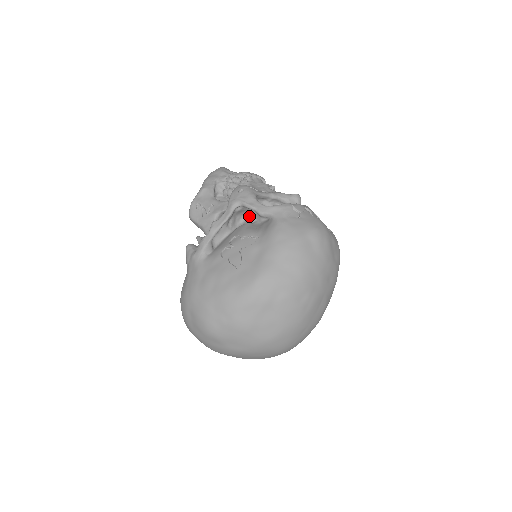
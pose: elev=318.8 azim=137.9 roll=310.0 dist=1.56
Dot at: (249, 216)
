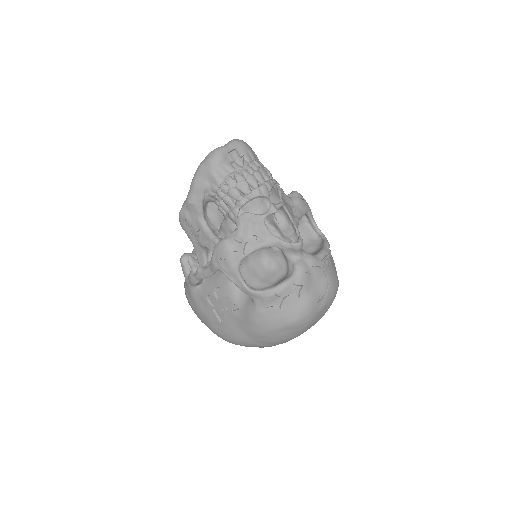
Dot at: occluded
